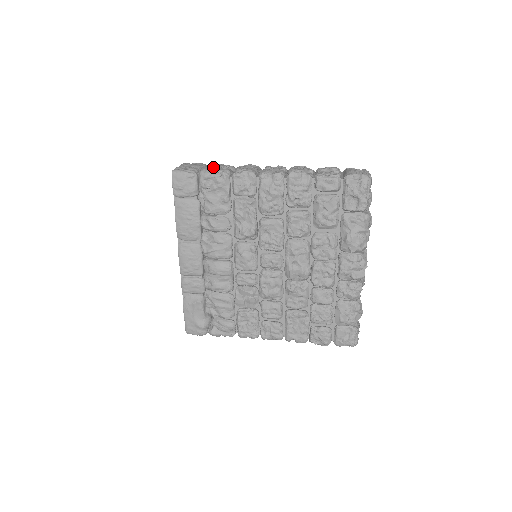
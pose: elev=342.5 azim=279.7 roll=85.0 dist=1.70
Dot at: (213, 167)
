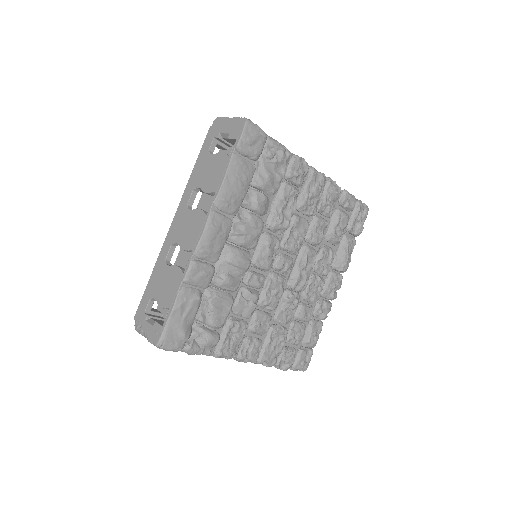
Dot at: occluded
